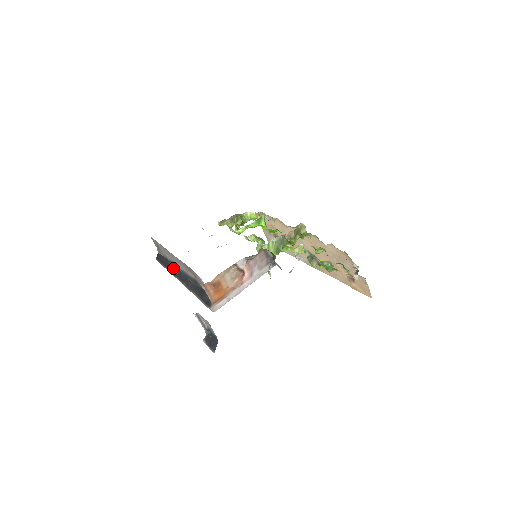
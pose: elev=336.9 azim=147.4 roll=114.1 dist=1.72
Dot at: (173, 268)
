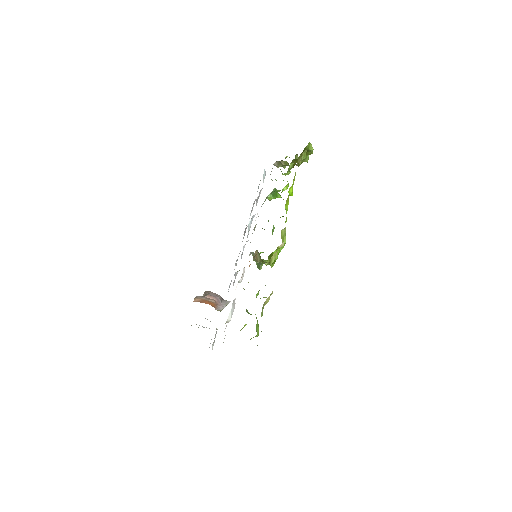
Dot at: occluded
